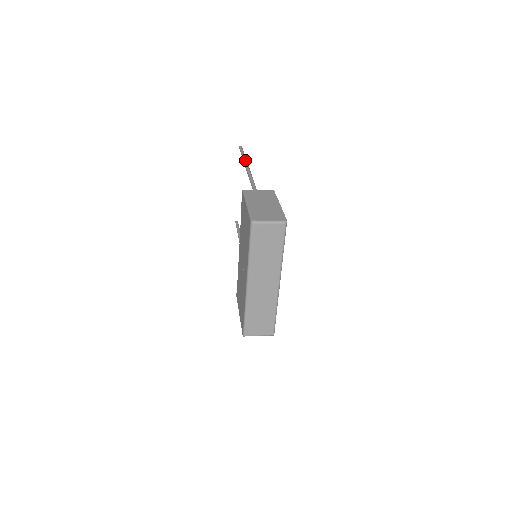
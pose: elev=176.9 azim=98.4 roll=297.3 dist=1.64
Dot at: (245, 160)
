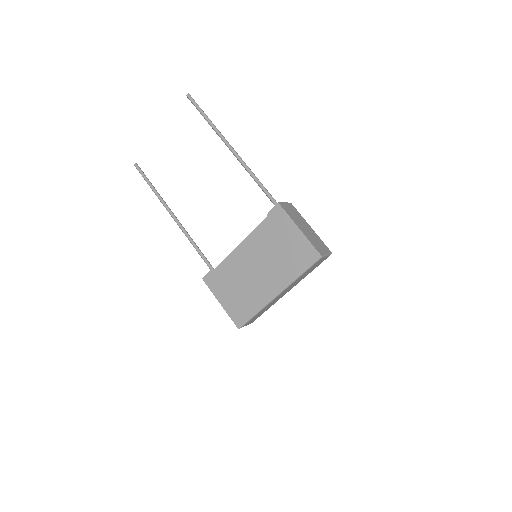
Dot at: occluded
